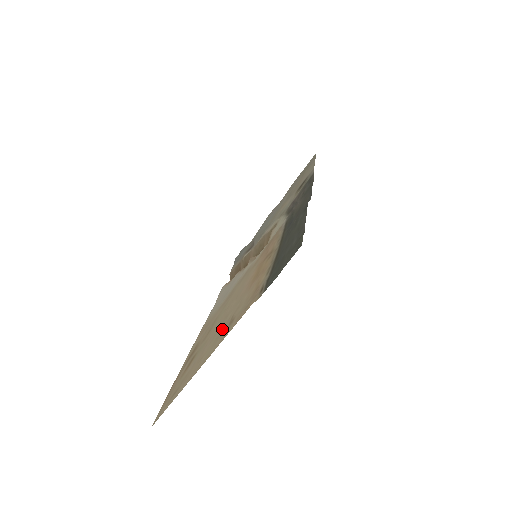
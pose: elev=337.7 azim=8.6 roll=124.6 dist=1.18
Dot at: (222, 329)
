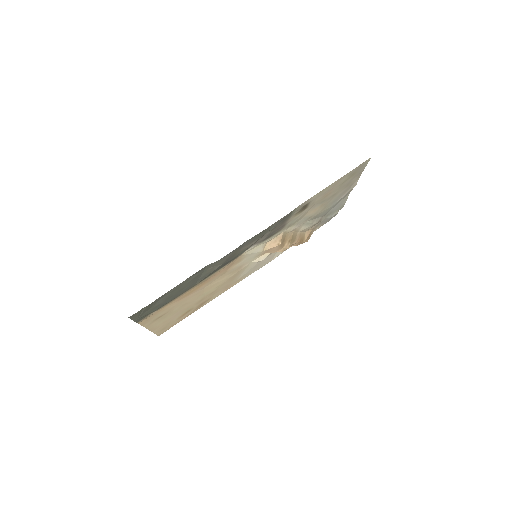
Dot at: (167, 315)
